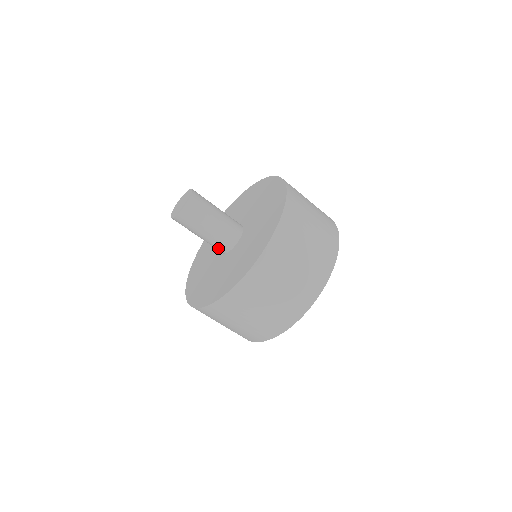
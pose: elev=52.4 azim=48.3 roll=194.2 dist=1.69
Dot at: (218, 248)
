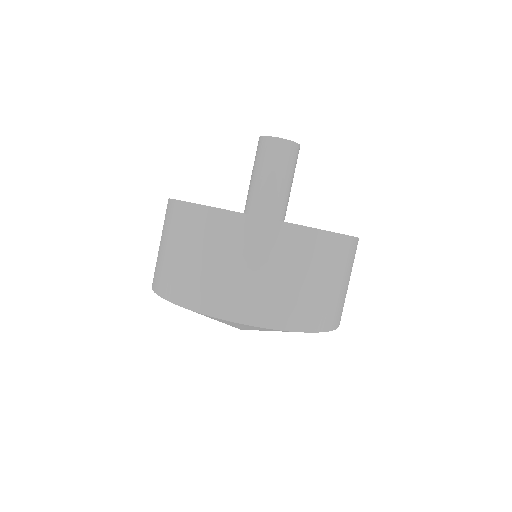
Dot at: (261, 205)
